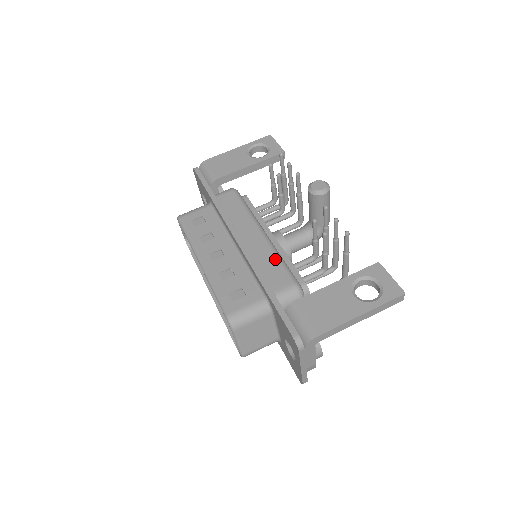
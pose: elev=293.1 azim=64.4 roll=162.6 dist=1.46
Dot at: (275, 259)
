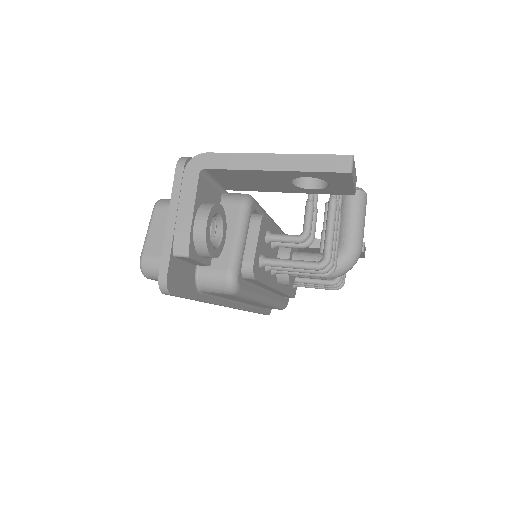
Dot at: occluded
